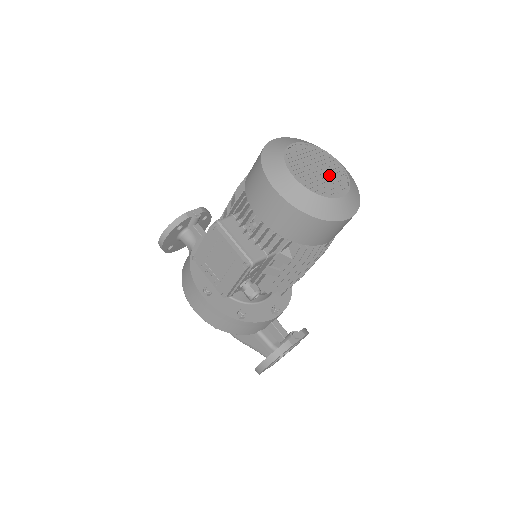
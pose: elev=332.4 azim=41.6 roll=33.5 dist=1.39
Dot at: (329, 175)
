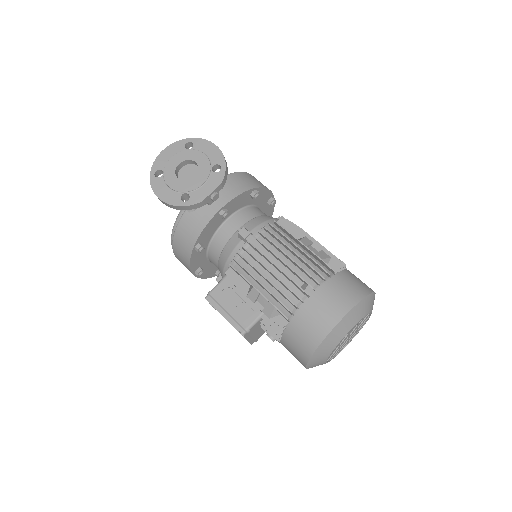
Dot at: (353, 334)
